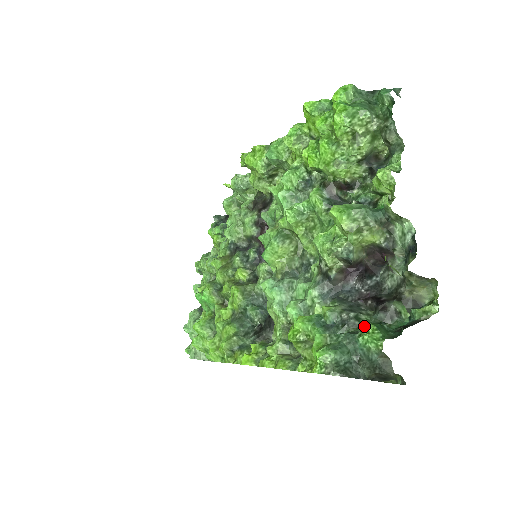
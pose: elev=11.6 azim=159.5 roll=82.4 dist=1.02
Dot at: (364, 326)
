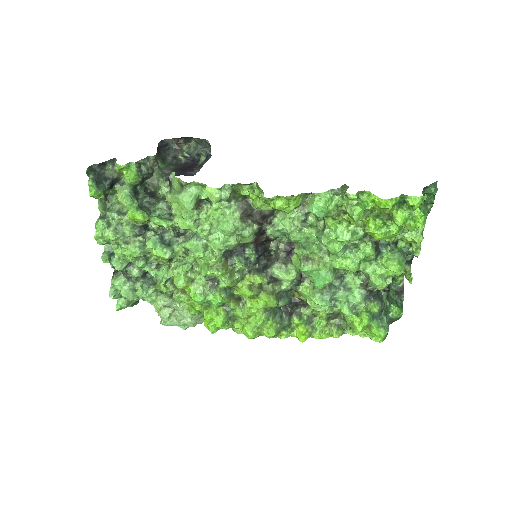
Dot at: (386, 305)
